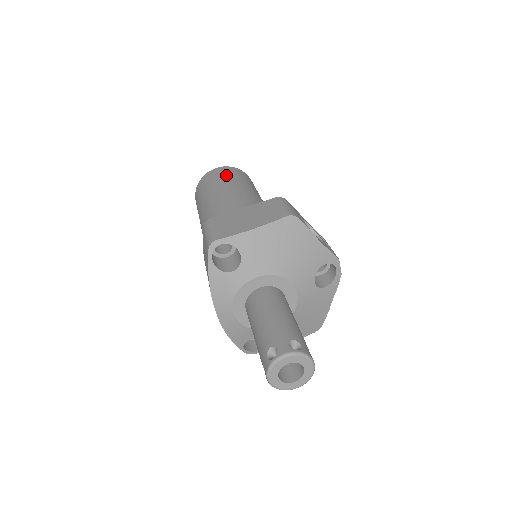
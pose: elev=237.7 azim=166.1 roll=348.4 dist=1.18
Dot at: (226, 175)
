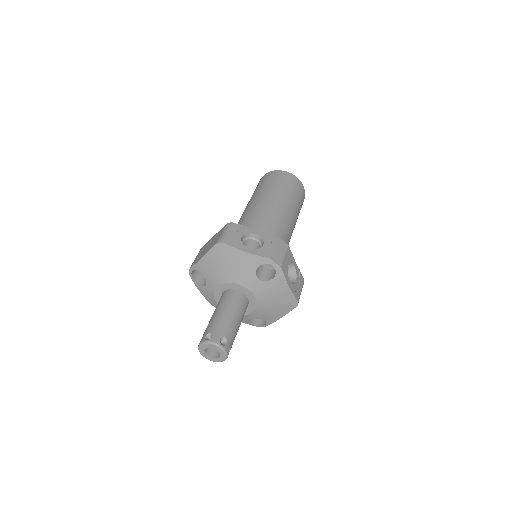
Dot at: (260, 185)
